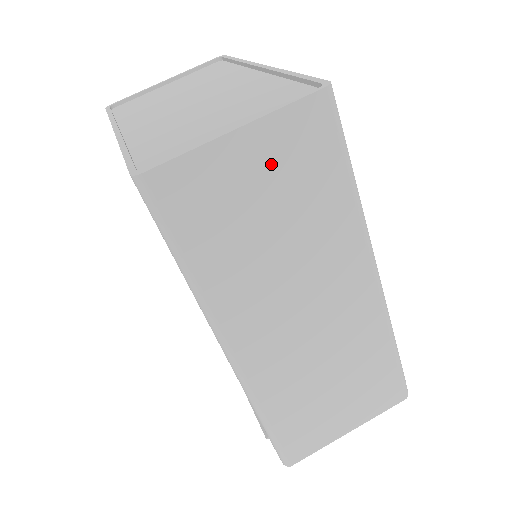
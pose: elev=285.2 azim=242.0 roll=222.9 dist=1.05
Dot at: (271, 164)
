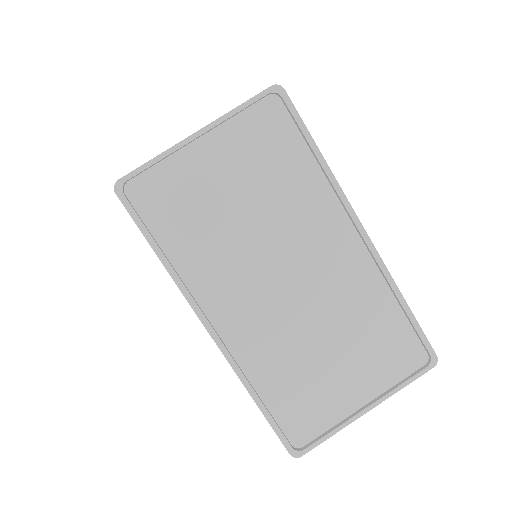
Dot at: occluded
